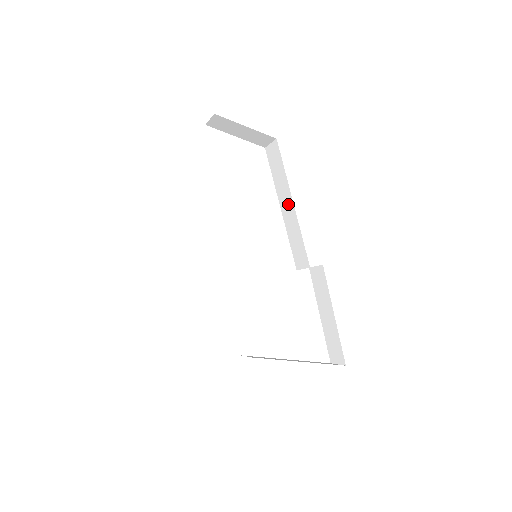
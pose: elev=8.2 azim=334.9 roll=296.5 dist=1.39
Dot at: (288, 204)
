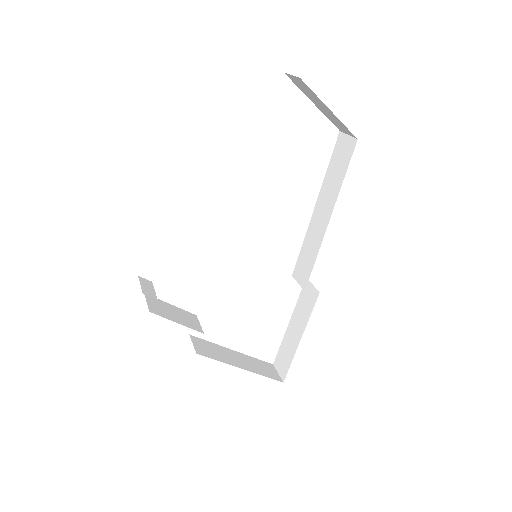
Dot at: (324, 215)
